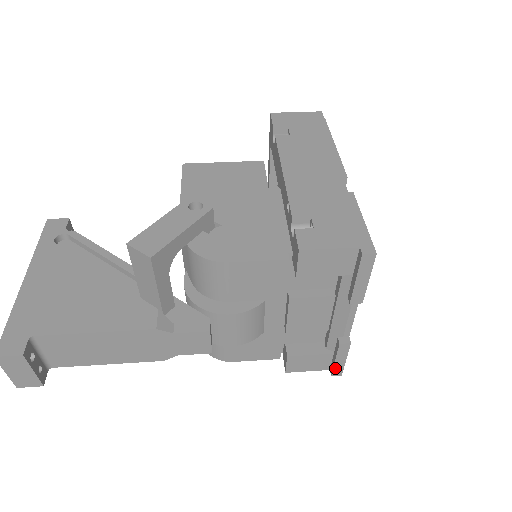
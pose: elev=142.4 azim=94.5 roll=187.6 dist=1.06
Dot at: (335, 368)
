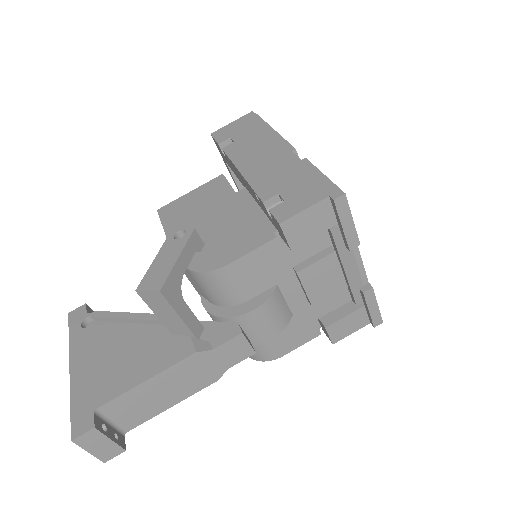
Dot at: (373, 318)
